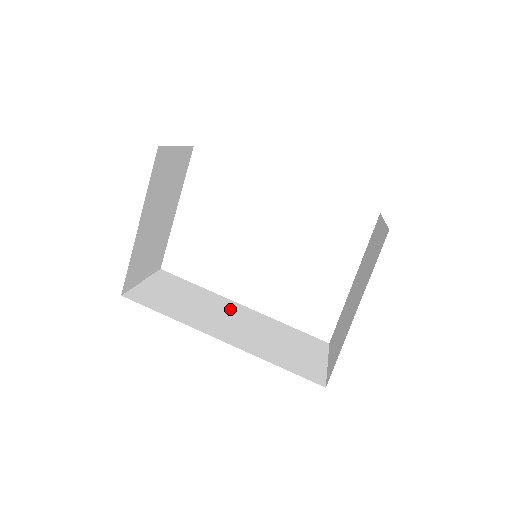
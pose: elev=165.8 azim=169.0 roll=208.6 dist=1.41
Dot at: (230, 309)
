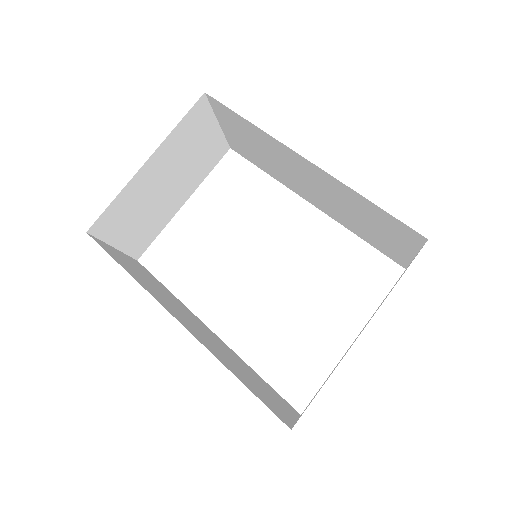
Dot at: (198, 322)
